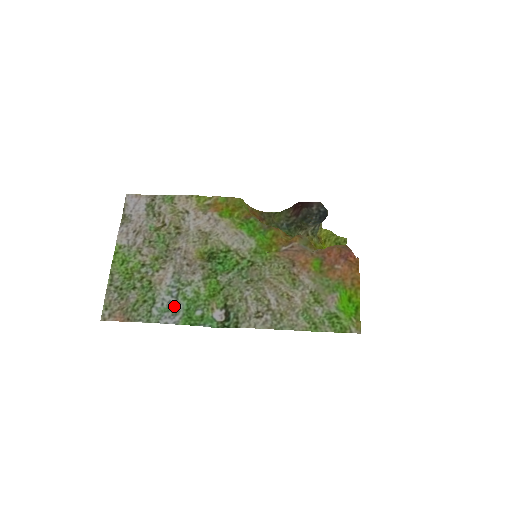
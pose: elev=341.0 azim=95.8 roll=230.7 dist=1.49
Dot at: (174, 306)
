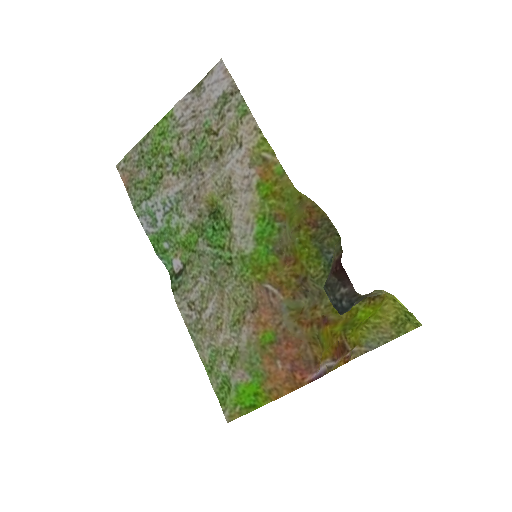
Dot at: (158, 218)
